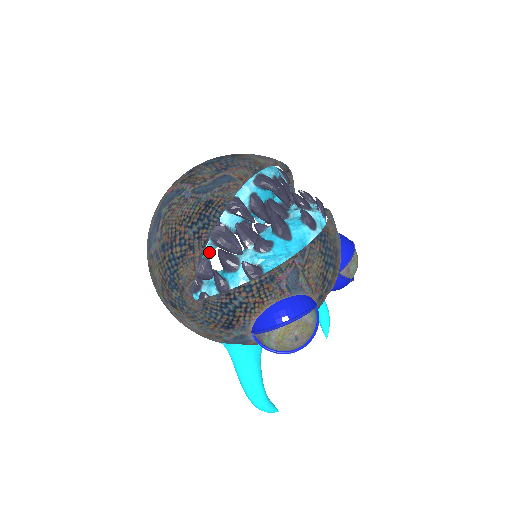
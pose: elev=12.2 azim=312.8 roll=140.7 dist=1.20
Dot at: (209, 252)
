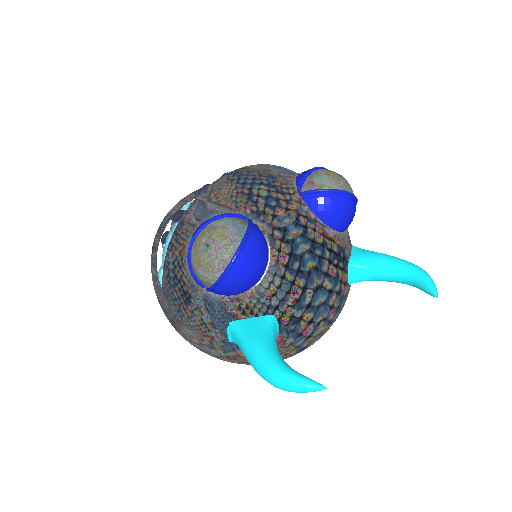
Dot at: occluded
